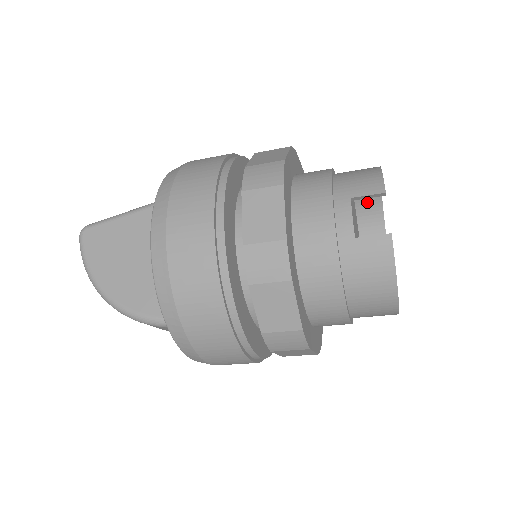
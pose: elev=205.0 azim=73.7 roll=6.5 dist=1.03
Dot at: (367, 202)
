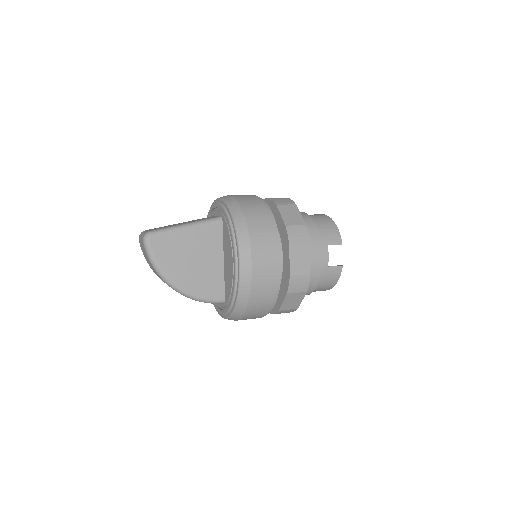
Dot at: occluded
